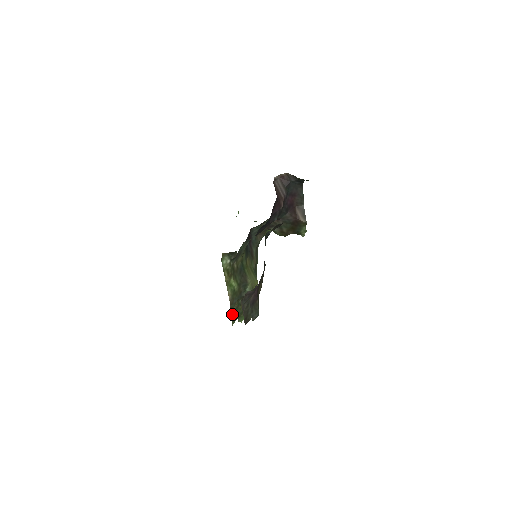
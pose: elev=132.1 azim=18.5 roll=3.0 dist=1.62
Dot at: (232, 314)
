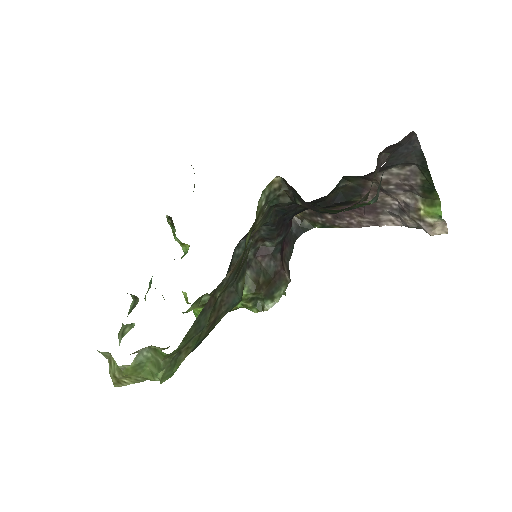
Dot at: (204, 309)
